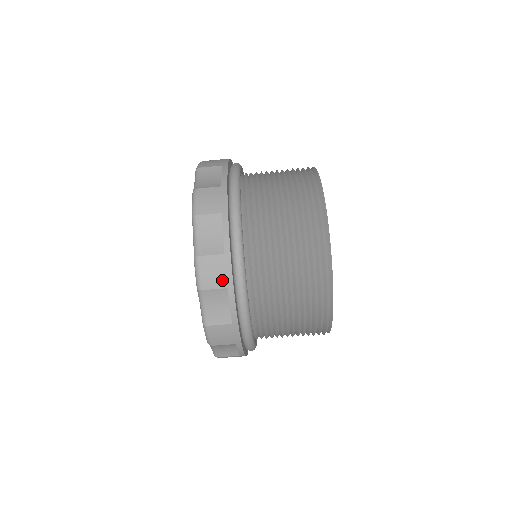
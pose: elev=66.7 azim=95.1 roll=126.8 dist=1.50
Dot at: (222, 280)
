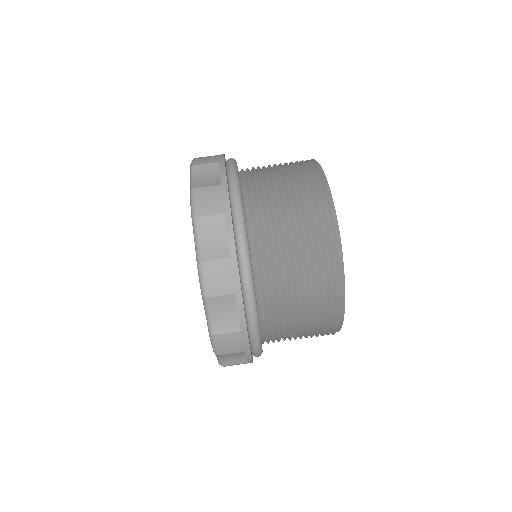
Dot at: (219, 206)
